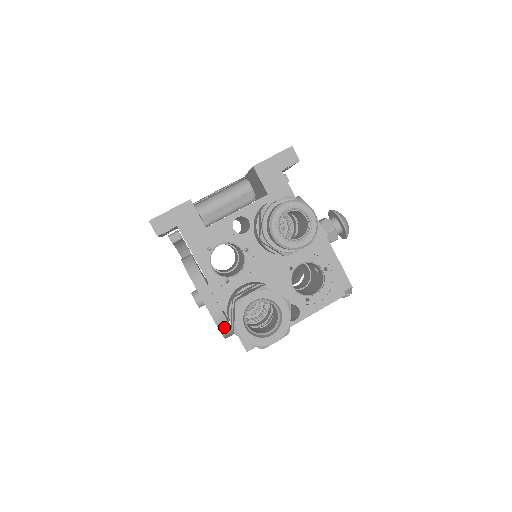
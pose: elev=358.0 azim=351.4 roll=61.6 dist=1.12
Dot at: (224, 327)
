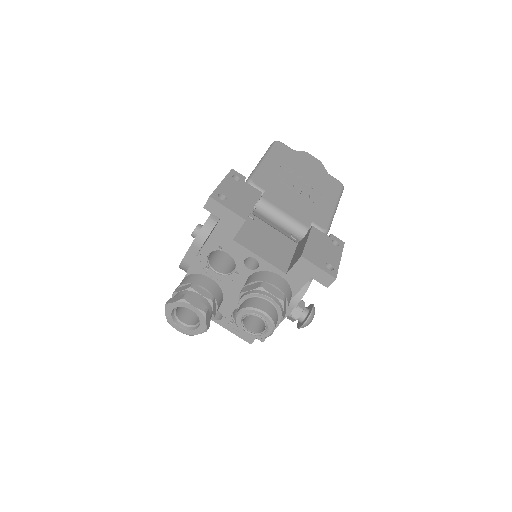
Dot at: (183, 269)
